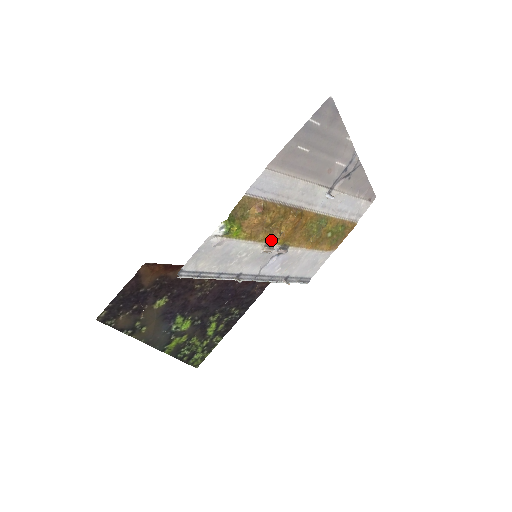
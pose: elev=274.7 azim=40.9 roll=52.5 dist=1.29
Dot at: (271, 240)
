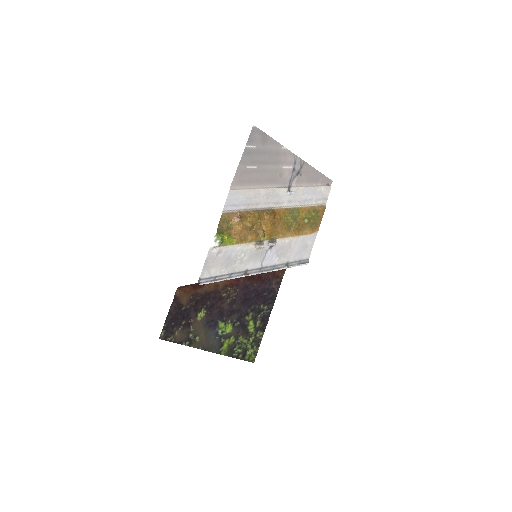
Dot at: (259, 239)
